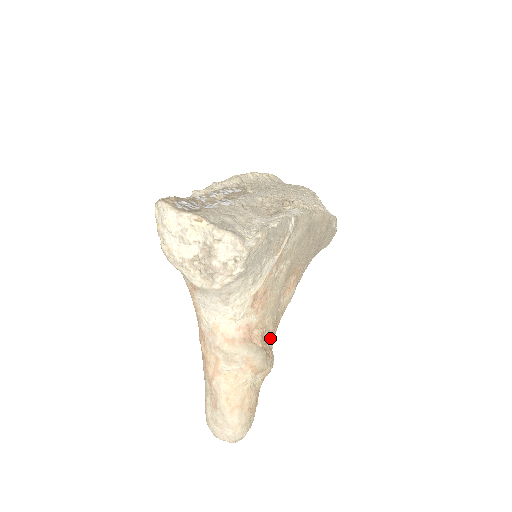
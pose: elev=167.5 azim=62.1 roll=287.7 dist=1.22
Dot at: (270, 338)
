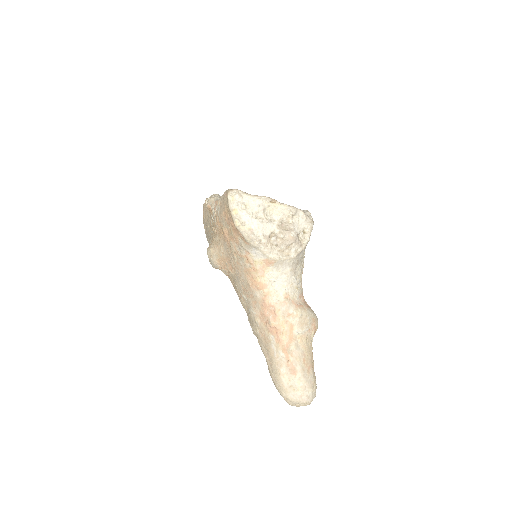
Dot at: occluded
